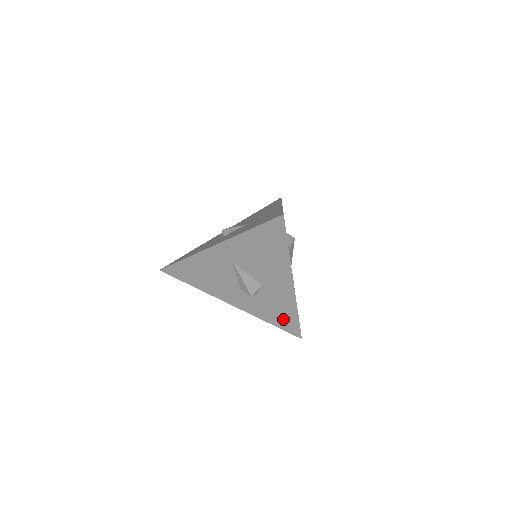
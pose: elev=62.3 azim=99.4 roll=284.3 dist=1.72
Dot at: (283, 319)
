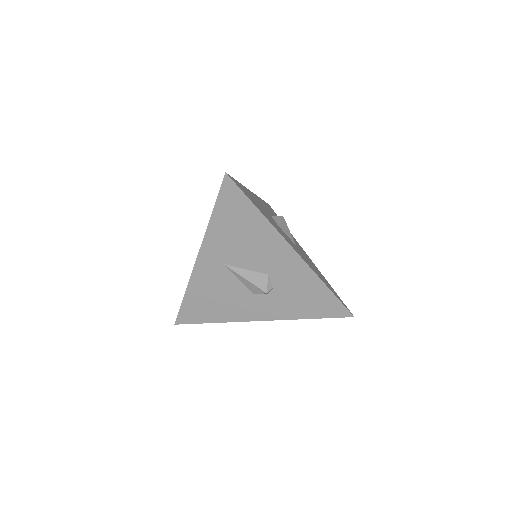
Dot at: (318, 303)
